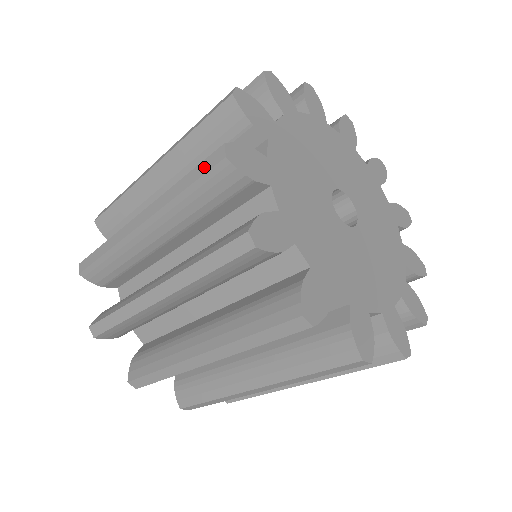
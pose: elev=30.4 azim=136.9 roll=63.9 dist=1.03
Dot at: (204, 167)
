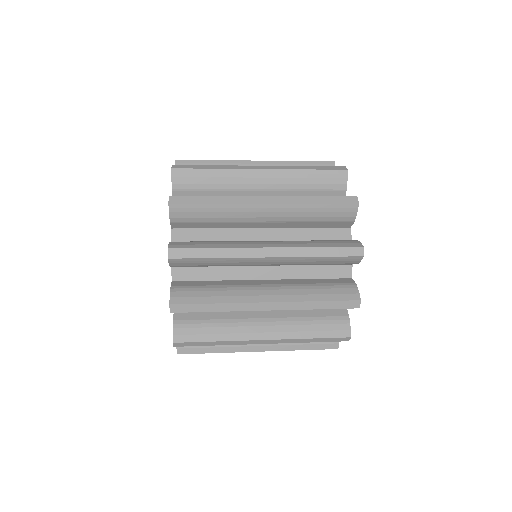
Dot at: (345, 252)
